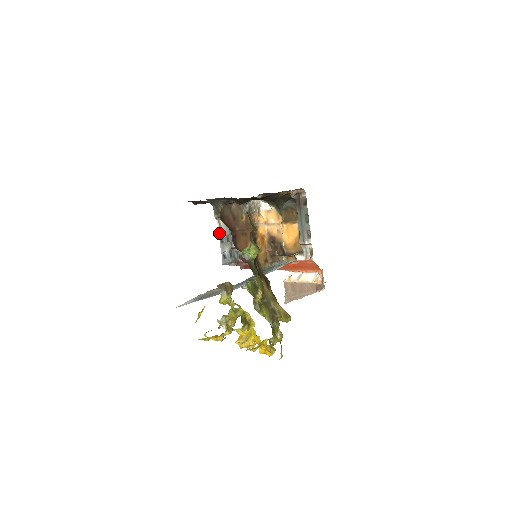
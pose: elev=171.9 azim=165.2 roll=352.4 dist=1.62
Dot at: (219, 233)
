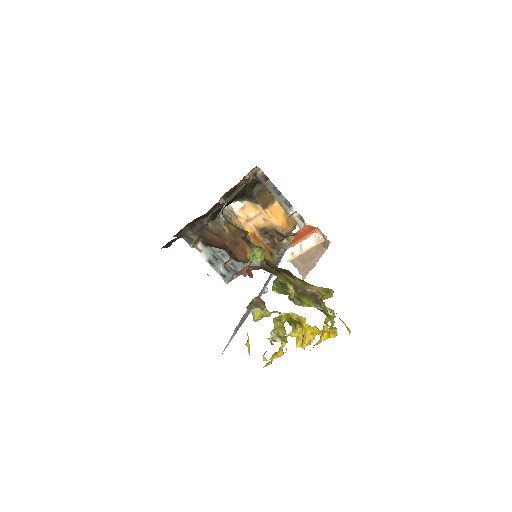
Dot at: (204, 258)
